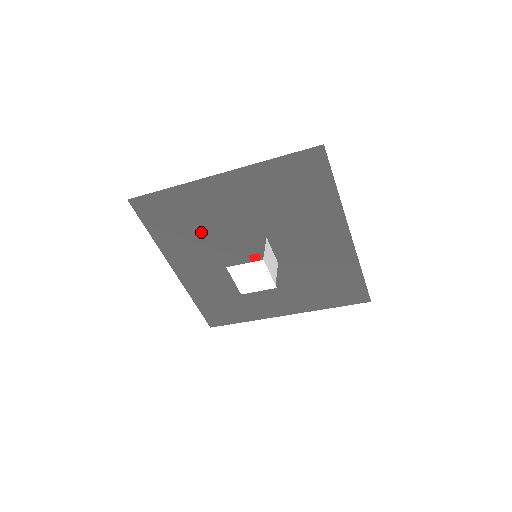
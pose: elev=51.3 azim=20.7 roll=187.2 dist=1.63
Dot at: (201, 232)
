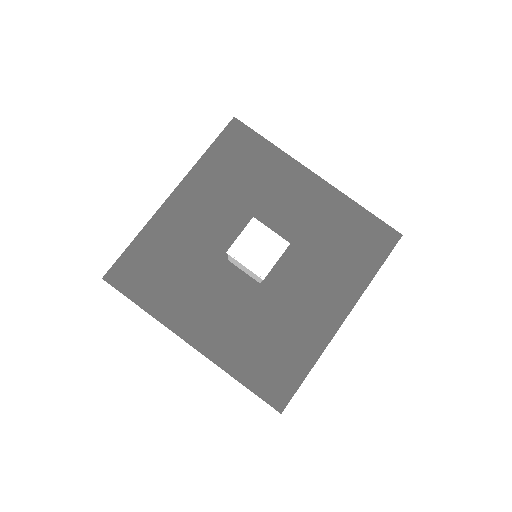
Dot at: (244, 193)
